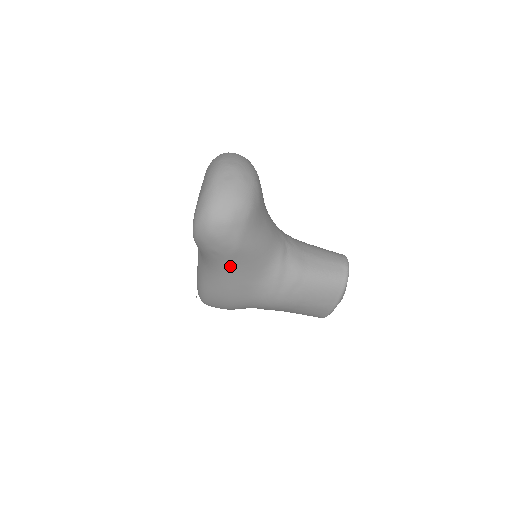
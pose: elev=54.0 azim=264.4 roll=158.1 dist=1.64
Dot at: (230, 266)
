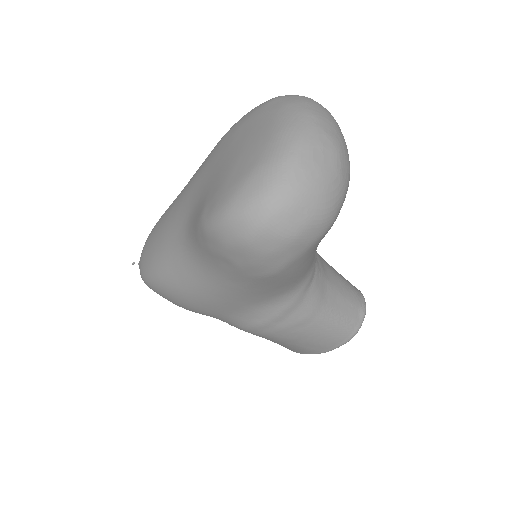
Dot at: (237, 283)
